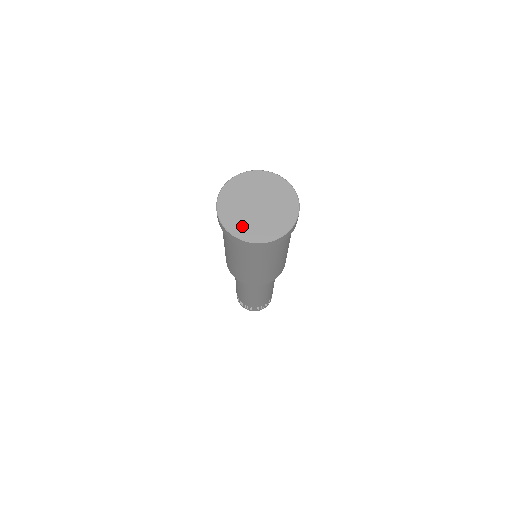
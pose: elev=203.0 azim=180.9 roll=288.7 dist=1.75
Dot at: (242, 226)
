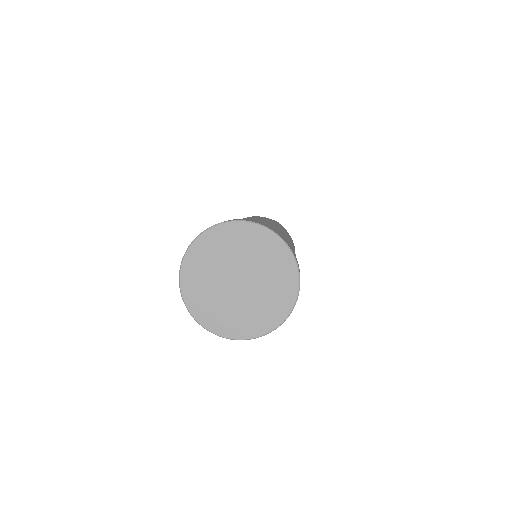
Dot at: (250, 321)
